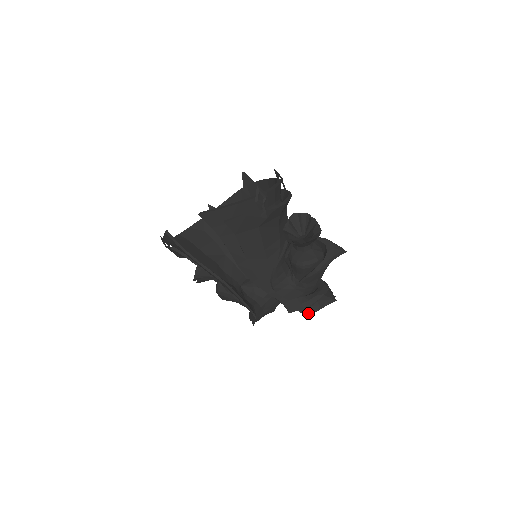
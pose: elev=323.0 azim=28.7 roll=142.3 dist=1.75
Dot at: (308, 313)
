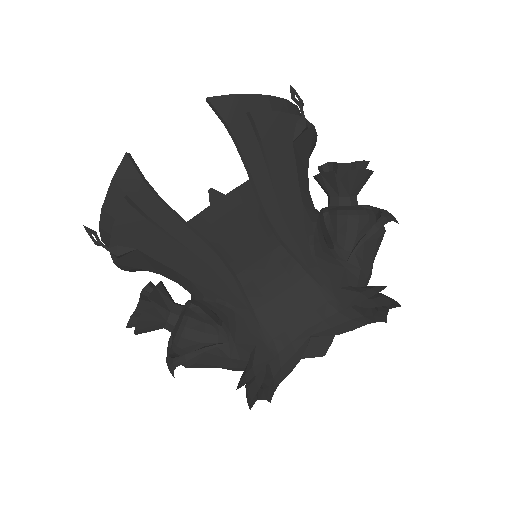
Dot at: (377, 306)
